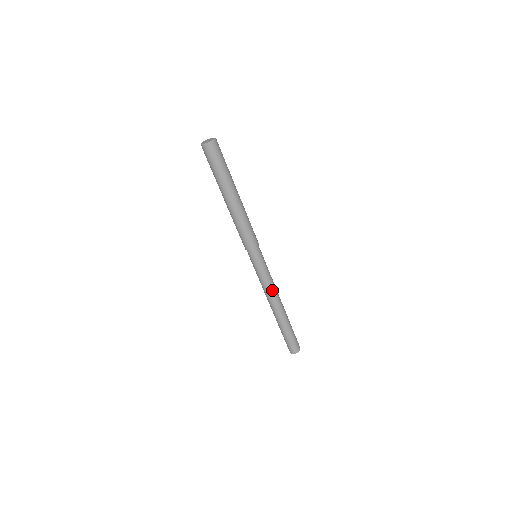
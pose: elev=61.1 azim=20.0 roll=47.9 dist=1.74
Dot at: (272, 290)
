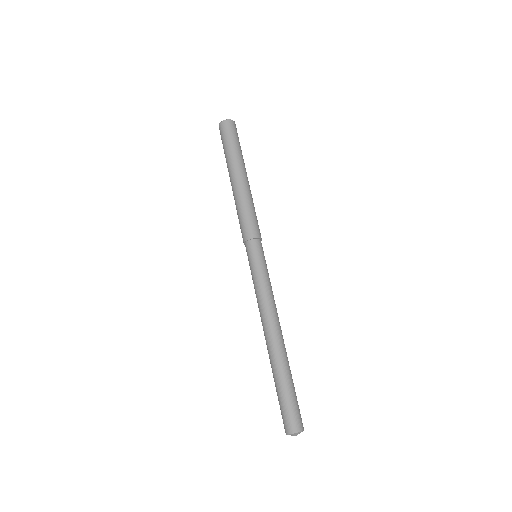
Dot at: (273, 304)
